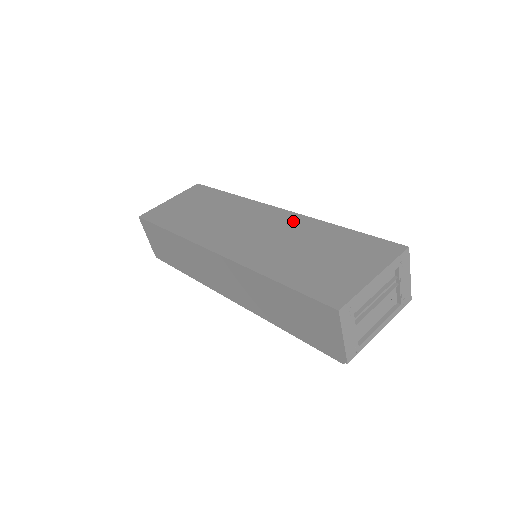
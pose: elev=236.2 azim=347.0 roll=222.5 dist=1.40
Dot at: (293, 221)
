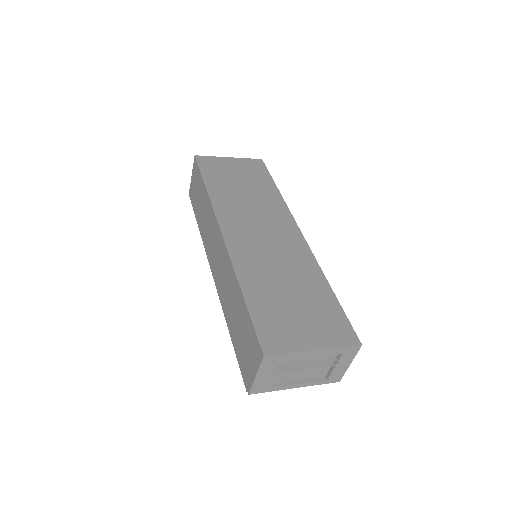
Dot at: (301, 252)
